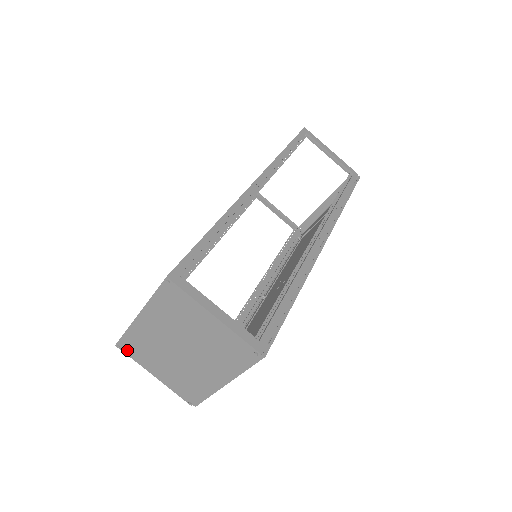
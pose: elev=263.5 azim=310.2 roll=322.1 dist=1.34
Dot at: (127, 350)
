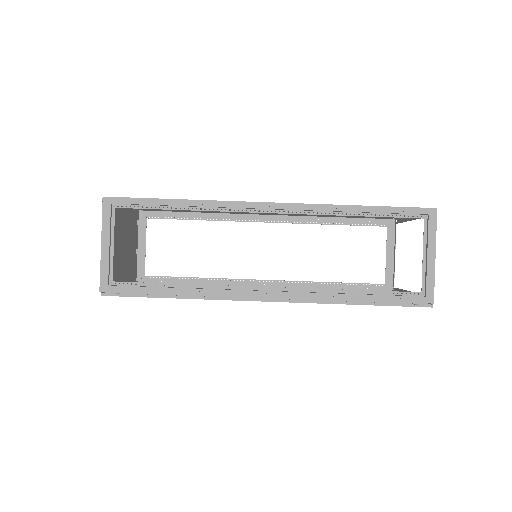
Dot at: (137, 219)
